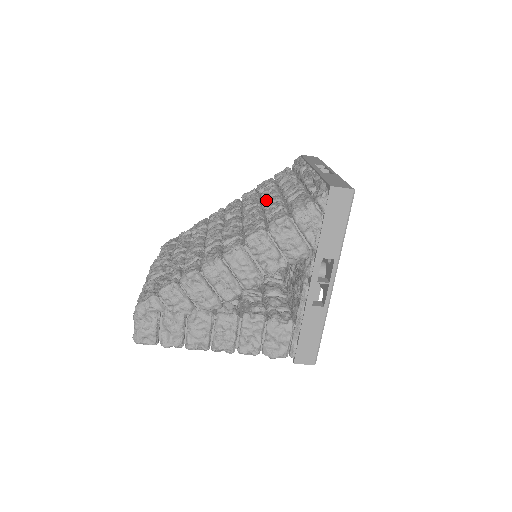
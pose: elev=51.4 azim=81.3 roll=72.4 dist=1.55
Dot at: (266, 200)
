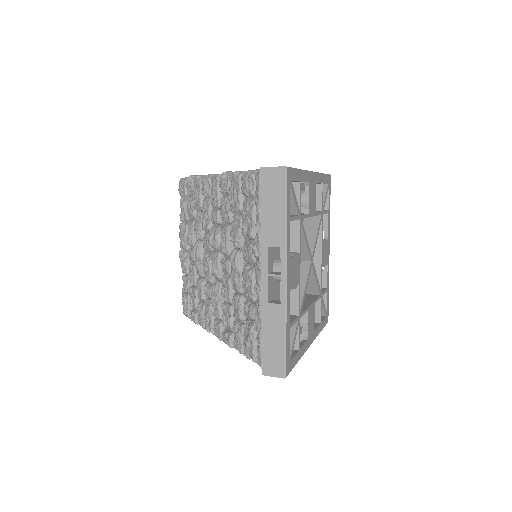
Dot at: (232, 273)
